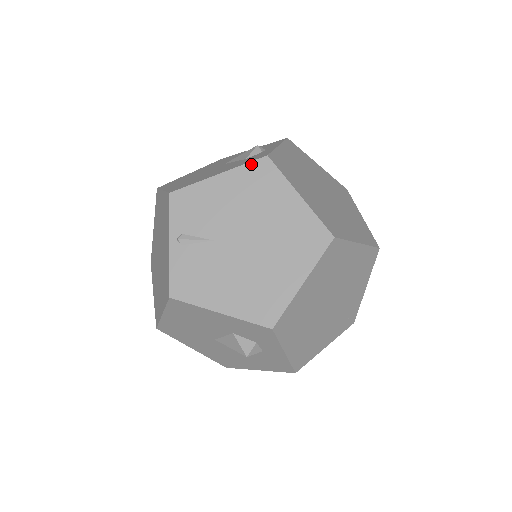
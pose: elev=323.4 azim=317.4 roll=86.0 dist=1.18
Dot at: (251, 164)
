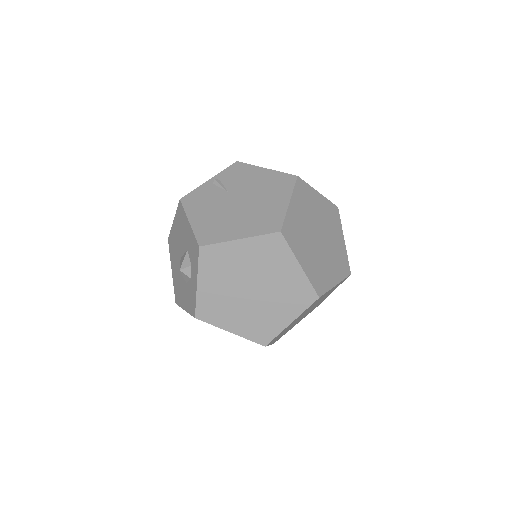
Dot at: (286, 174)
